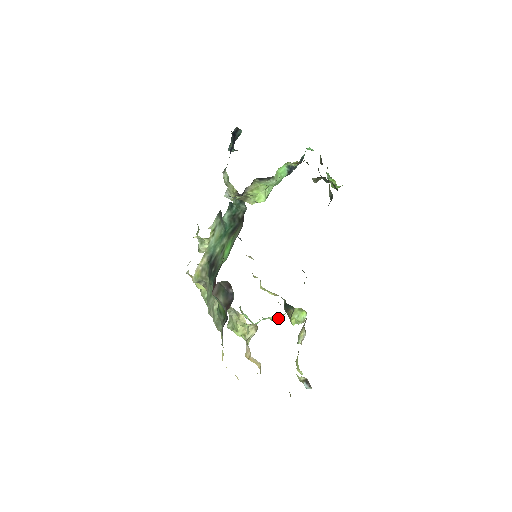
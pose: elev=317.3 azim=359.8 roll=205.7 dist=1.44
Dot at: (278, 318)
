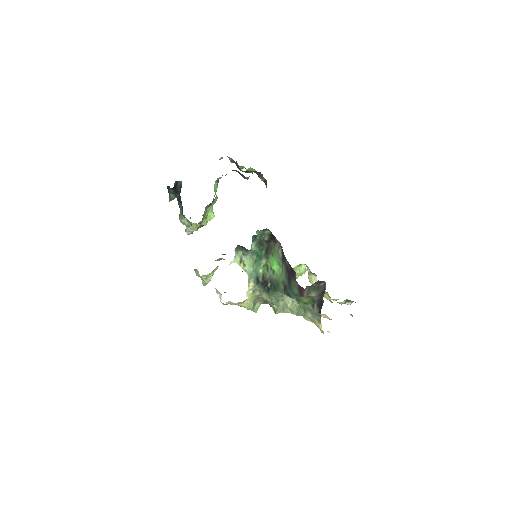
Dot at: occluded
